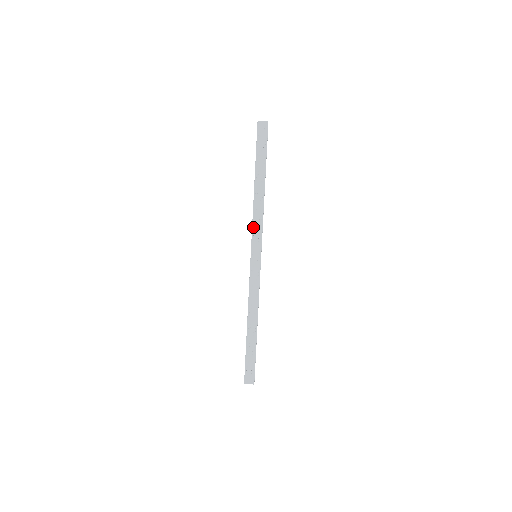
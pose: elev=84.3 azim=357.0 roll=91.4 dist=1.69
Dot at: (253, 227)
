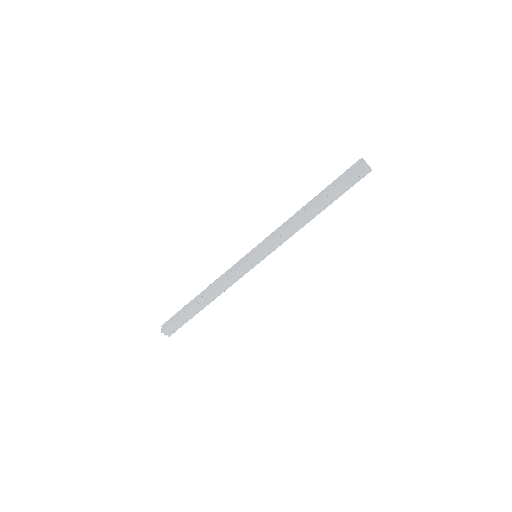
Dot at: (277, 238)
